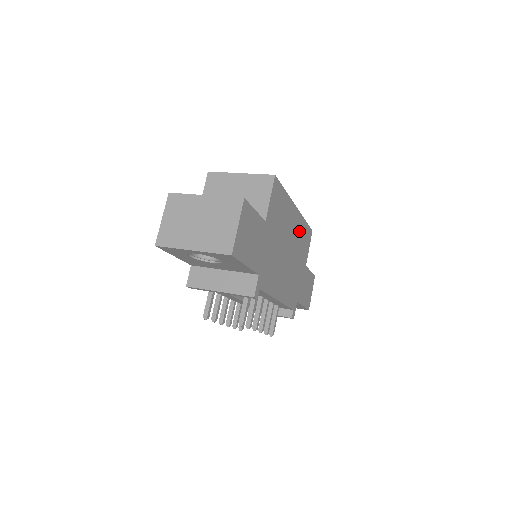
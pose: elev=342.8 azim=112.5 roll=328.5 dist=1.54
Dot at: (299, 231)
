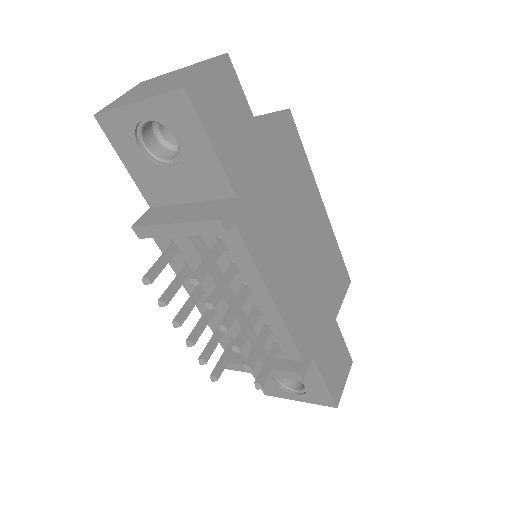
Dot at: (326, 247)
